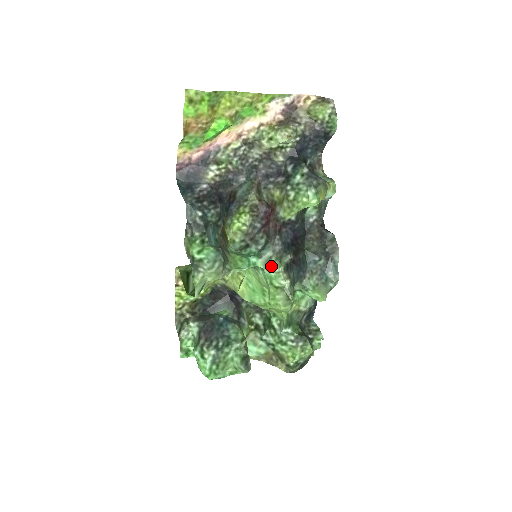
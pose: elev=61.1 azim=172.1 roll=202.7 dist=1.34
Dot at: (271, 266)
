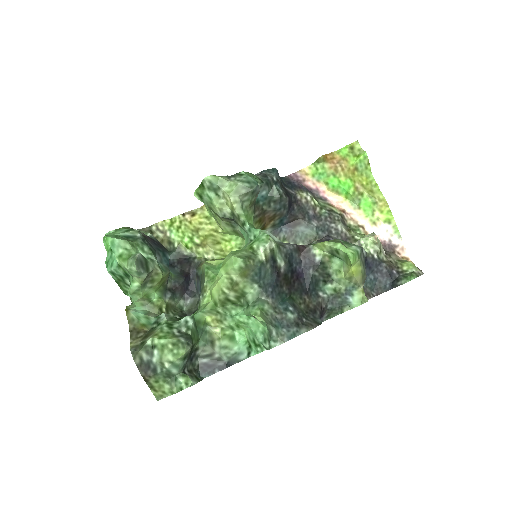
Dot at: occluded
